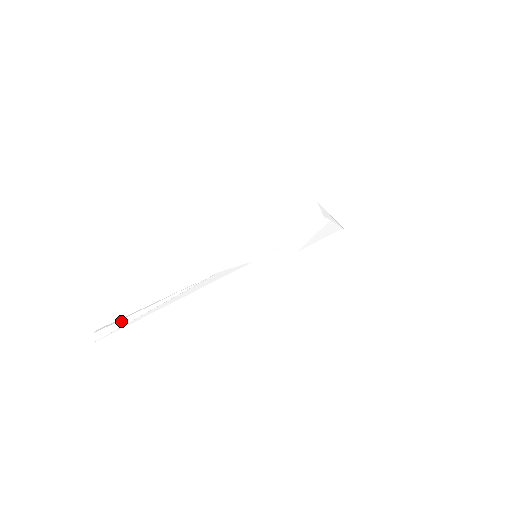
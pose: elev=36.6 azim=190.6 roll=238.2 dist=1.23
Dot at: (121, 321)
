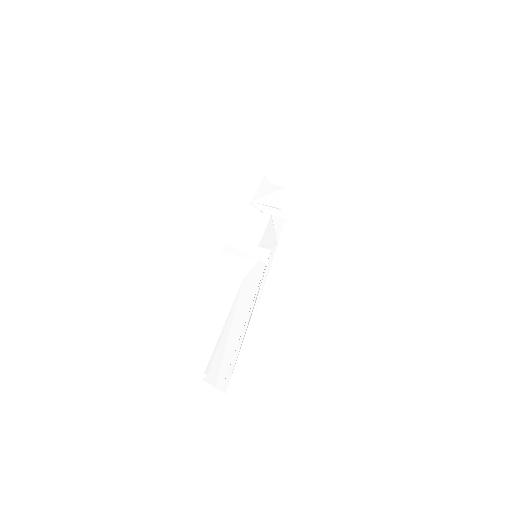
Dot at: (218, 352)
